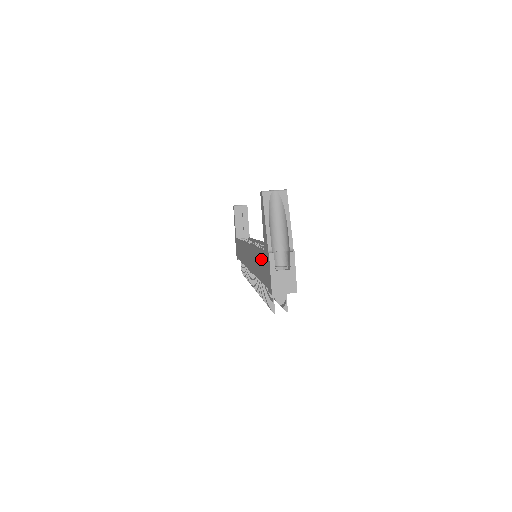
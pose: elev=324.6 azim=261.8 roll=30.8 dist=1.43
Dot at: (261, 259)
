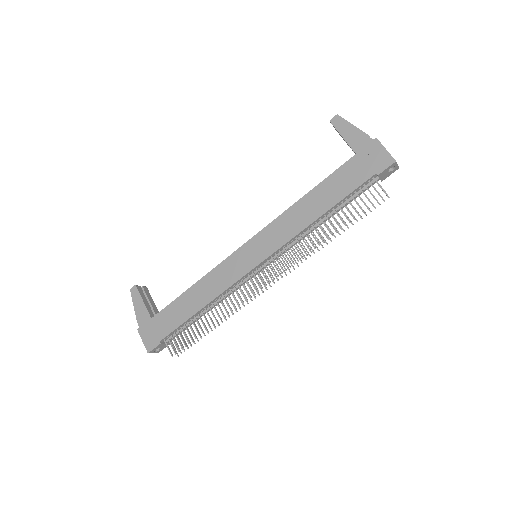
Dot at: (342, 175)
